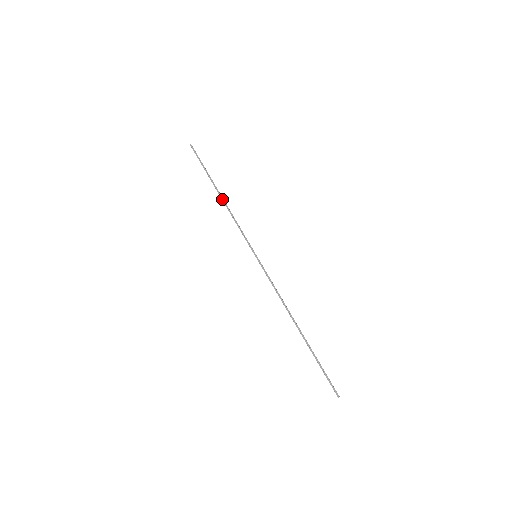
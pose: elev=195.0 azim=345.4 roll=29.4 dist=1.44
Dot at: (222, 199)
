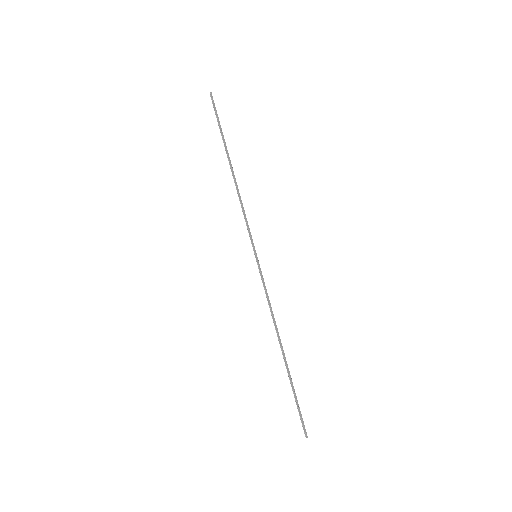
Dot at: (234, 175)
